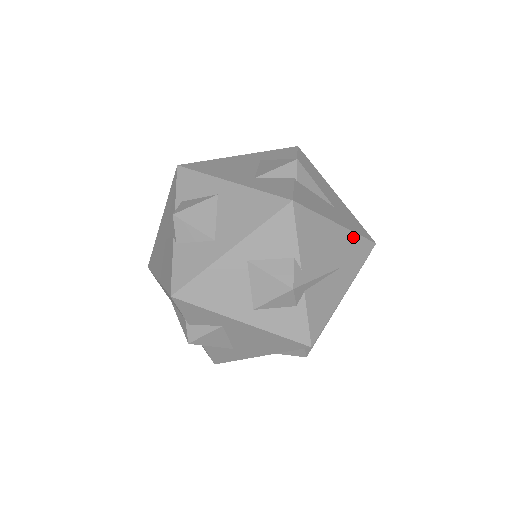
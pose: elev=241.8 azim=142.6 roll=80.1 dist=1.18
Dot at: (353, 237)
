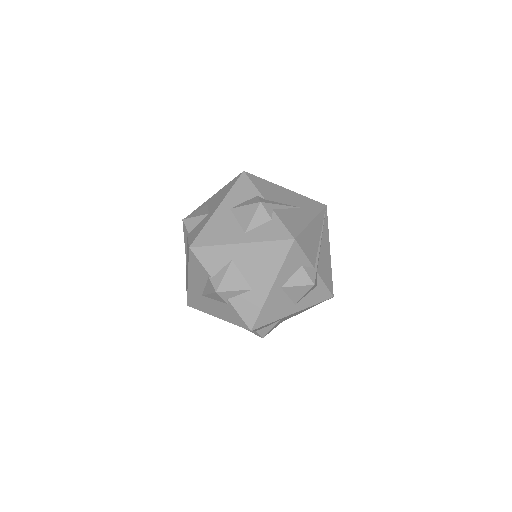
Dot at: (303, 197)
